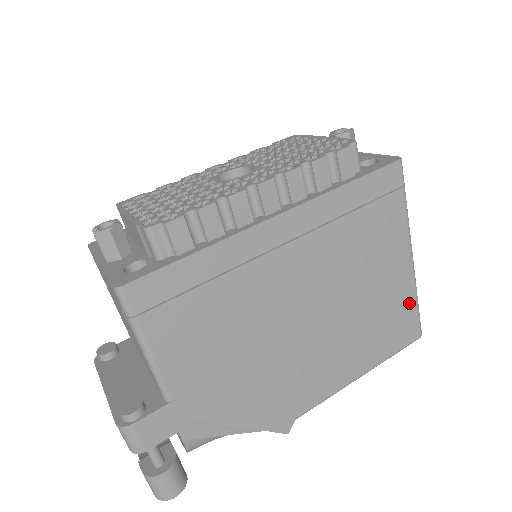
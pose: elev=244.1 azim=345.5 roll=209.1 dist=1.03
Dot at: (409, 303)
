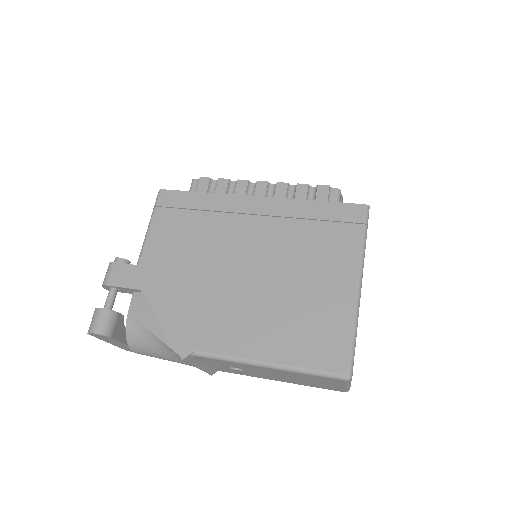
Dot at: (342, 327)
